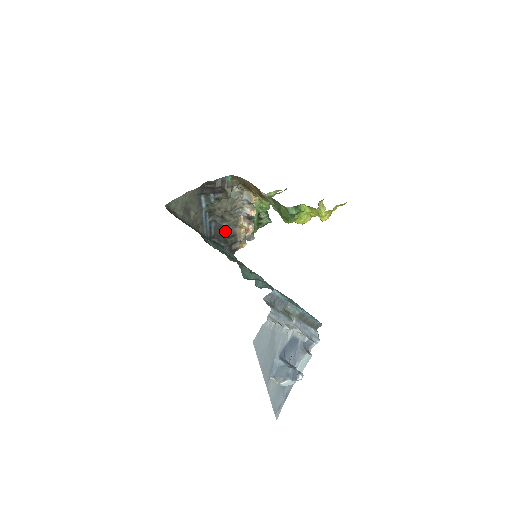
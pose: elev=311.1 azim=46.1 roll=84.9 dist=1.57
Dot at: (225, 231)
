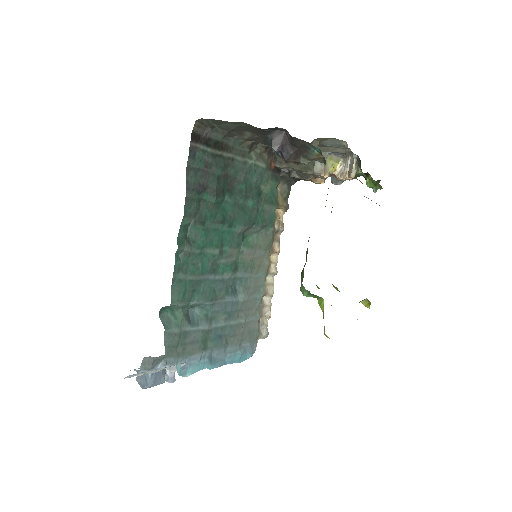
Dot at: occluded
